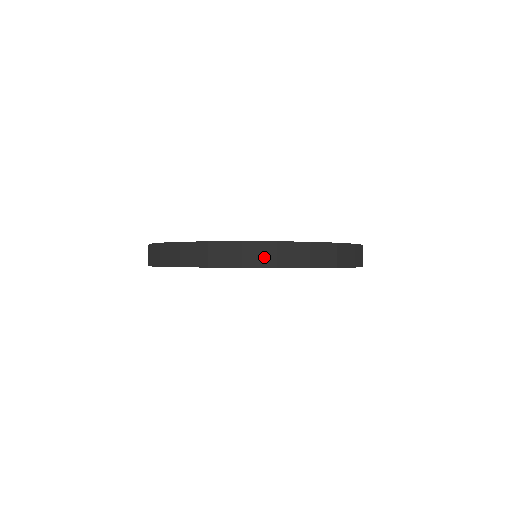
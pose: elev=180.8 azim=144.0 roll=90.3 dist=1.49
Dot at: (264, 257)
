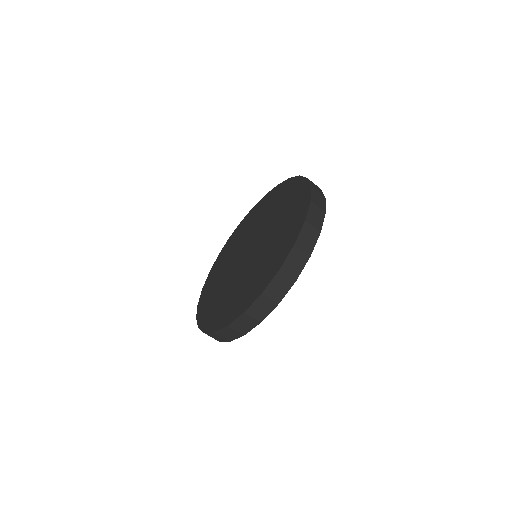
Dot at: (265, 307)
